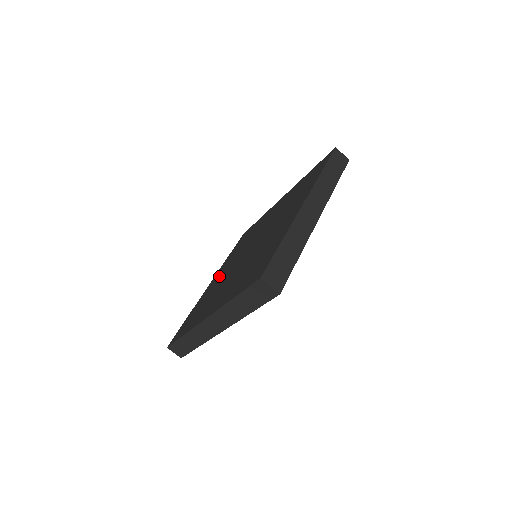
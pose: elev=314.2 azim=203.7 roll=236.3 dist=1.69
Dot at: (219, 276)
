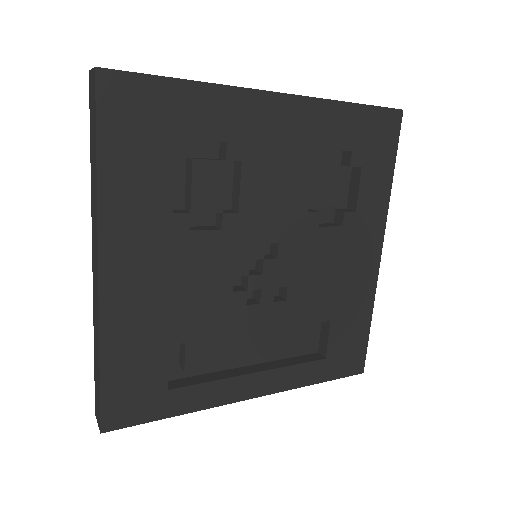
Dot at: occluded
